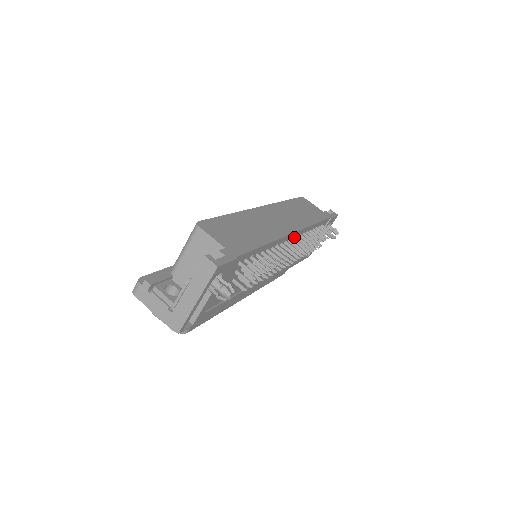
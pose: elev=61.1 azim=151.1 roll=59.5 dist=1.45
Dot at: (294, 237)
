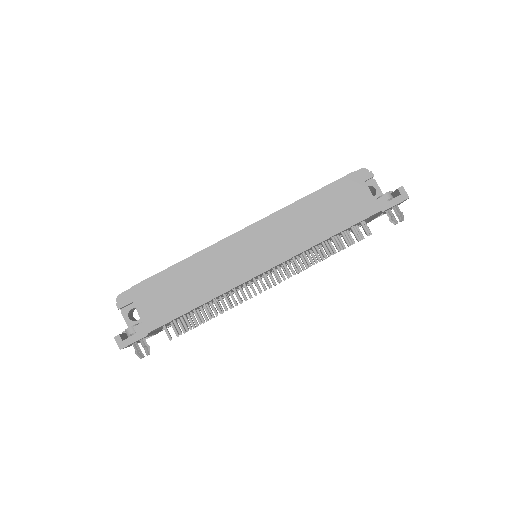
Dot at: (277, 265)
